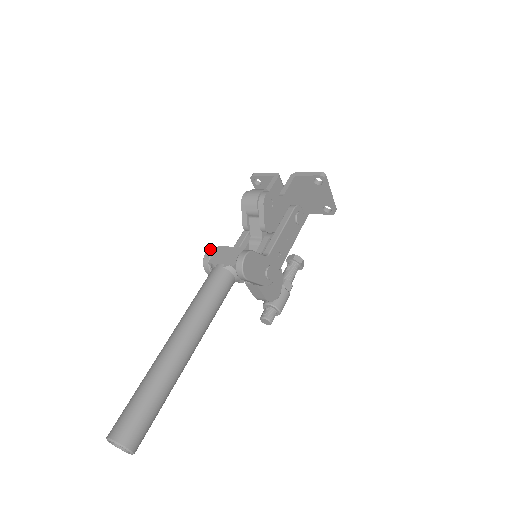
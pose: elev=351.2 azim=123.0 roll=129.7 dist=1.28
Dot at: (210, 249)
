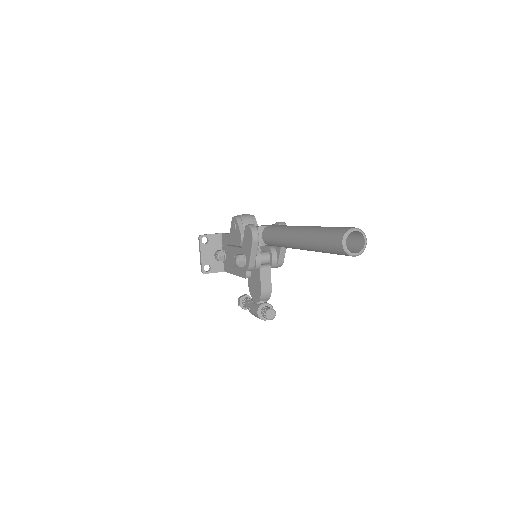
Dot at: (249, 224)
